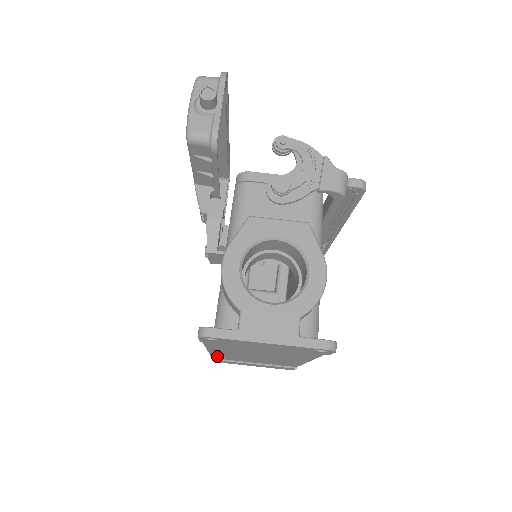
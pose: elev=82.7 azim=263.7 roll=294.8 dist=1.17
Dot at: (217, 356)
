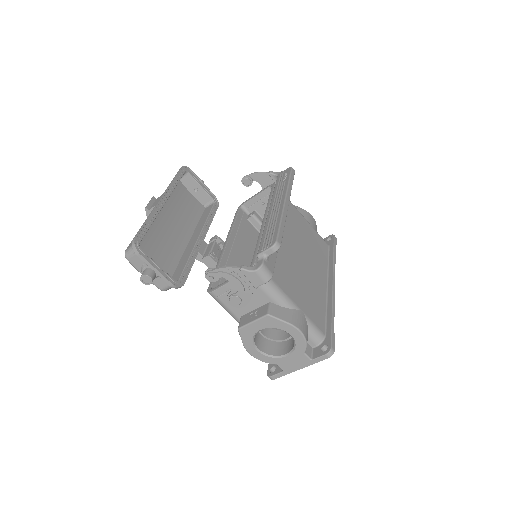
Dot at: occluded
